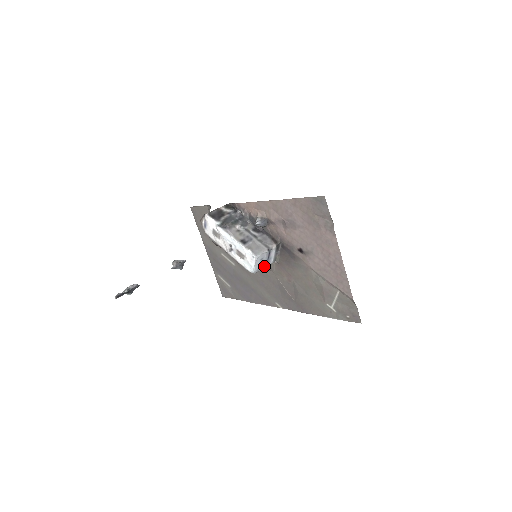
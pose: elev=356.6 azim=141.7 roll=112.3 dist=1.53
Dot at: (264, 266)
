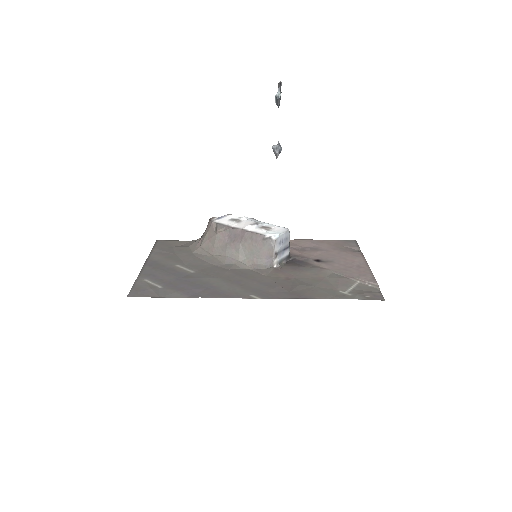
Dot at: (278, 249)
